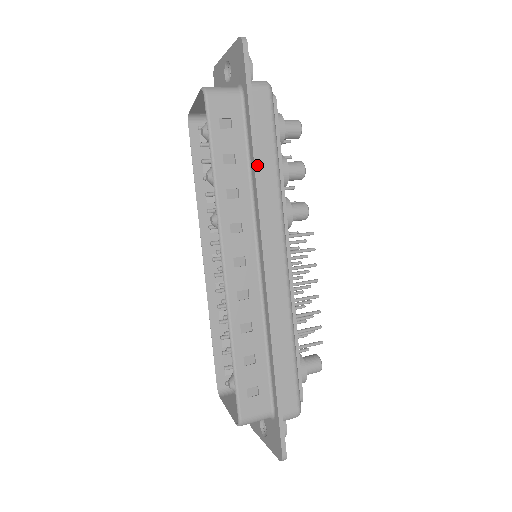
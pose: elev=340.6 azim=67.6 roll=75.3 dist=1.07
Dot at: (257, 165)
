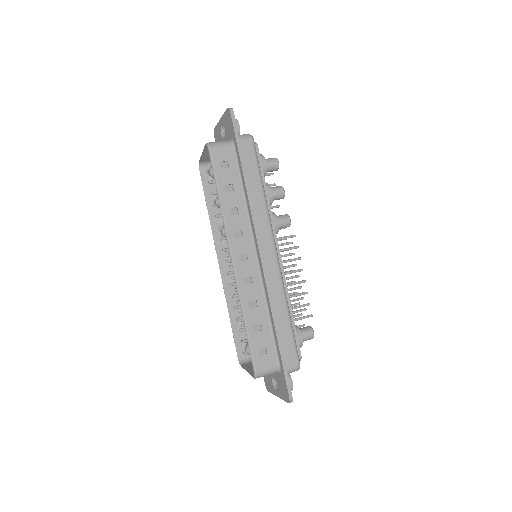
Dot at: (248, 190)
